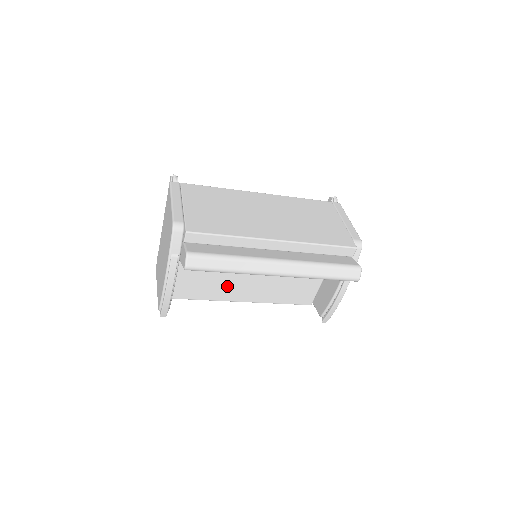
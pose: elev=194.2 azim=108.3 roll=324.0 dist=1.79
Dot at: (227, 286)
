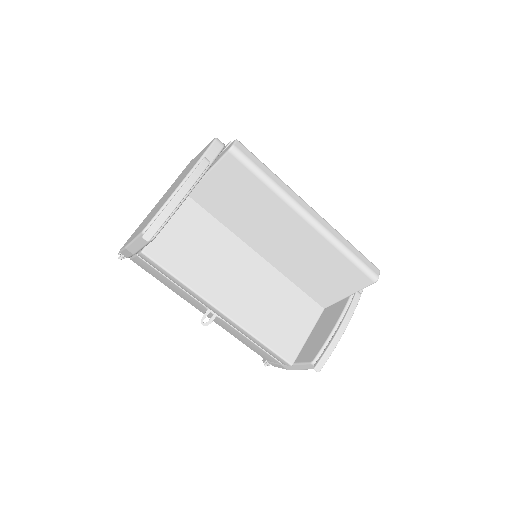
Dot at: (215, 274)
